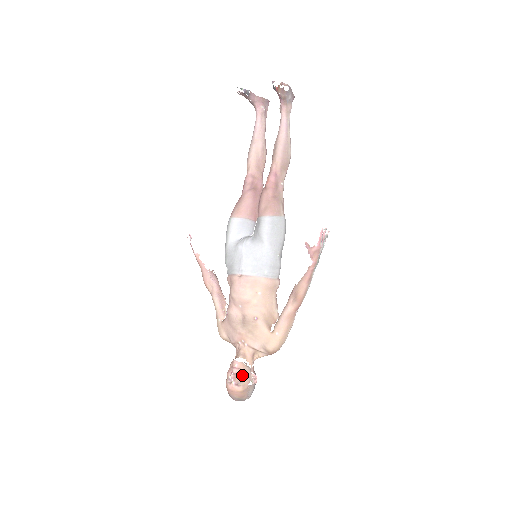
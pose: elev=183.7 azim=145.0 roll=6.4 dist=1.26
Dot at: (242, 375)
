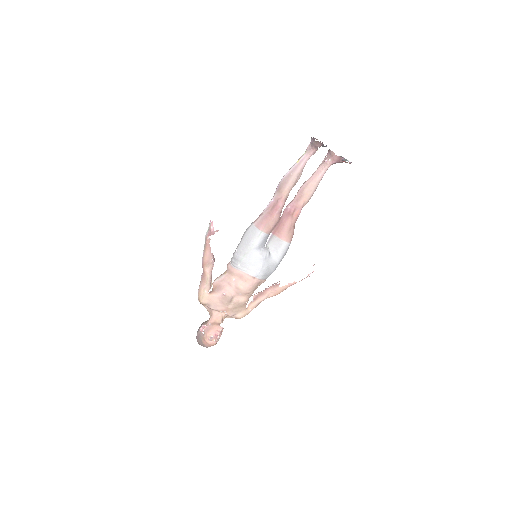
Dot at: occluded
